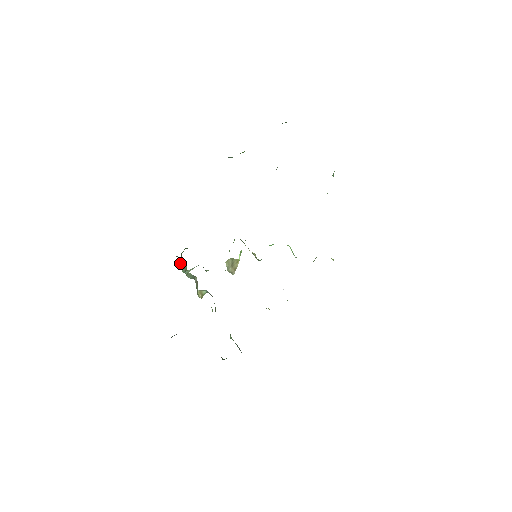
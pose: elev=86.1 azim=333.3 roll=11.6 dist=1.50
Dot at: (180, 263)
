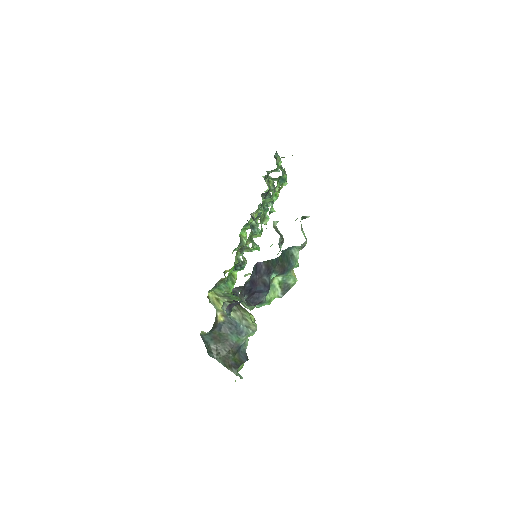
Dot at: occluded
